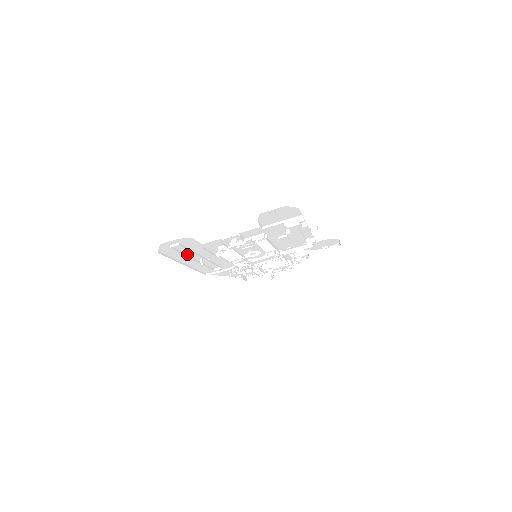
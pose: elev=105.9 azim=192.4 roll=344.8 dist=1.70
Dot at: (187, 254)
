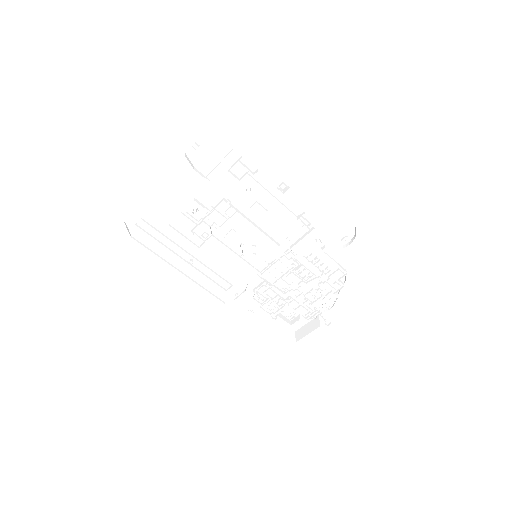
Dot at: (169, 247)
